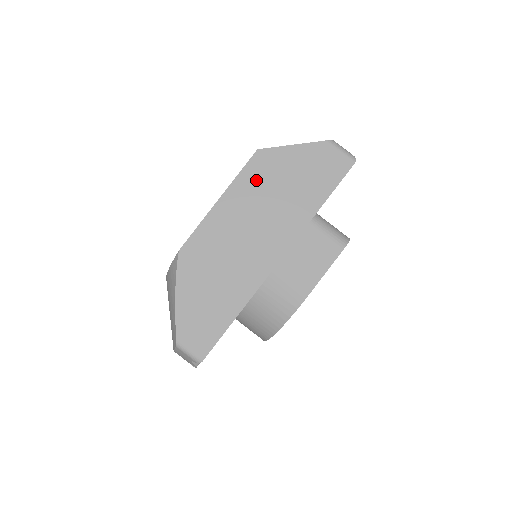
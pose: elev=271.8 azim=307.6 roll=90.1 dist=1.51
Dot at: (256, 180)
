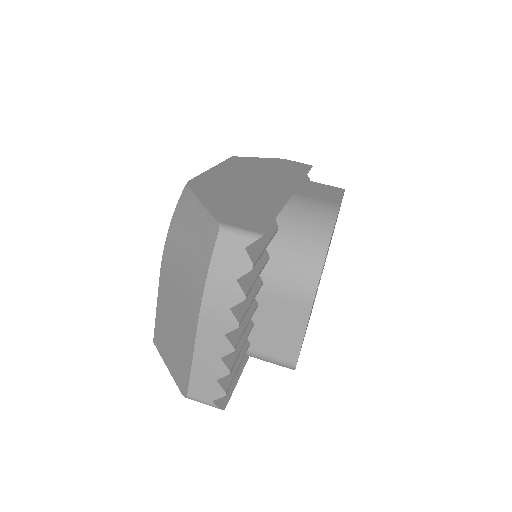
Dot at: (241, 164)
